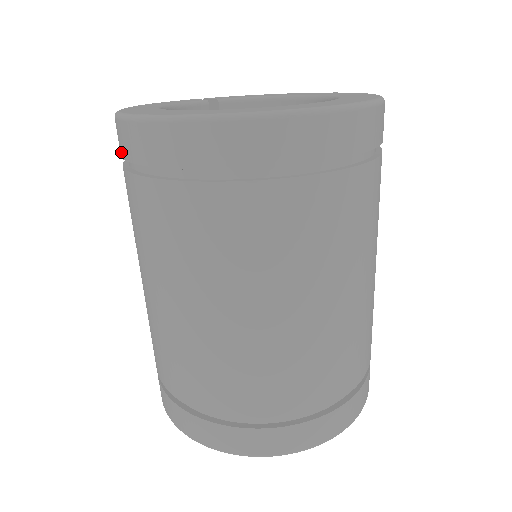
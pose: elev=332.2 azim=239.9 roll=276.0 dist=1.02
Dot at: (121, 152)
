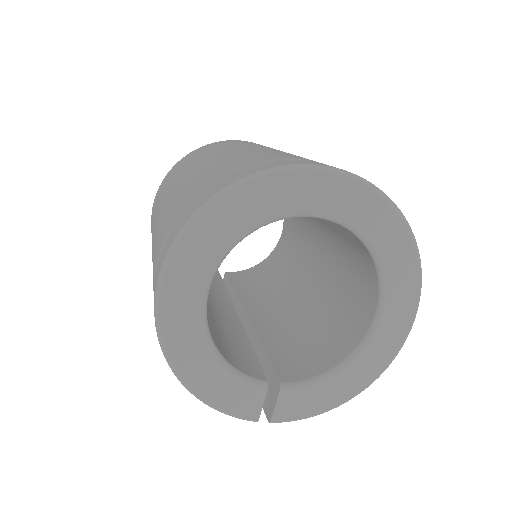
Dot at: (151, 220)
